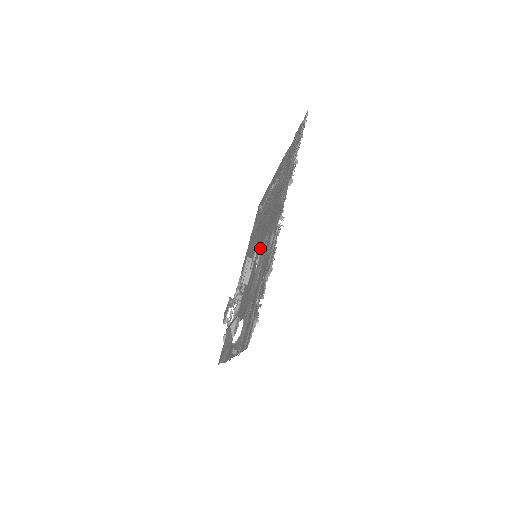
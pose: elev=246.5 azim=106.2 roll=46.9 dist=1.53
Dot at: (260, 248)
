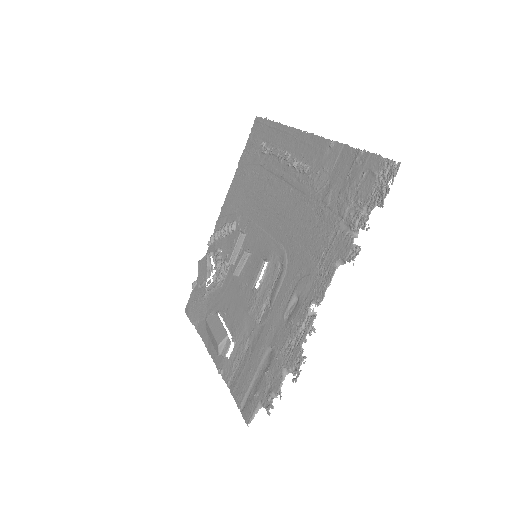
Dot at: (267, 265)
